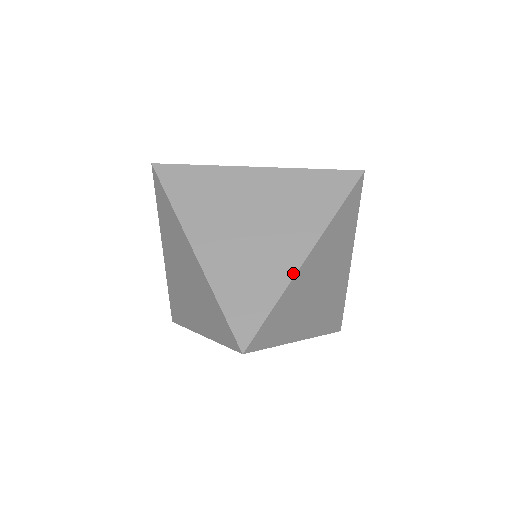
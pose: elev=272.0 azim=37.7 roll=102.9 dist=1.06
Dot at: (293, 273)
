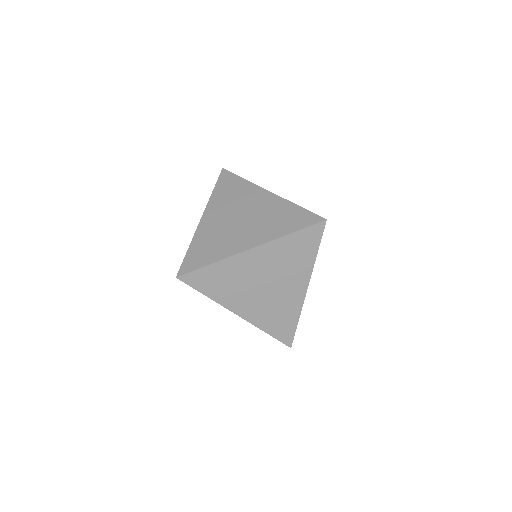
Dot at: (235, 253)
